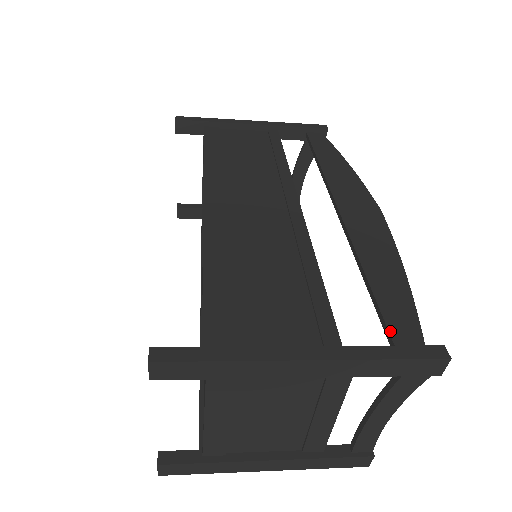
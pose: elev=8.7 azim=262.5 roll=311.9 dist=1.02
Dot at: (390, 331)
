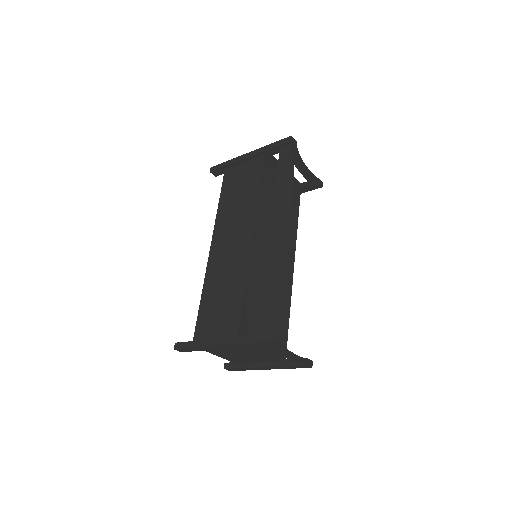
Dot at: (259, 324)
